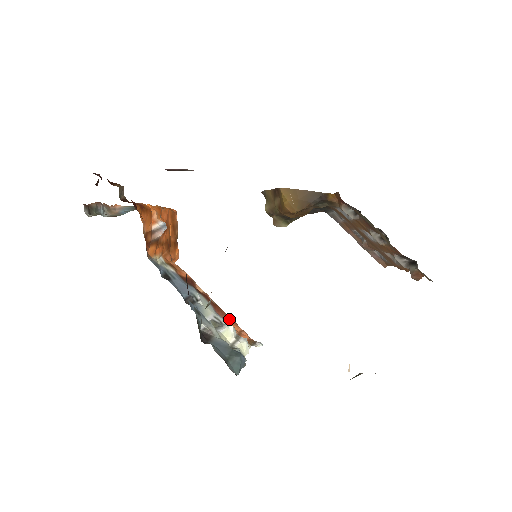
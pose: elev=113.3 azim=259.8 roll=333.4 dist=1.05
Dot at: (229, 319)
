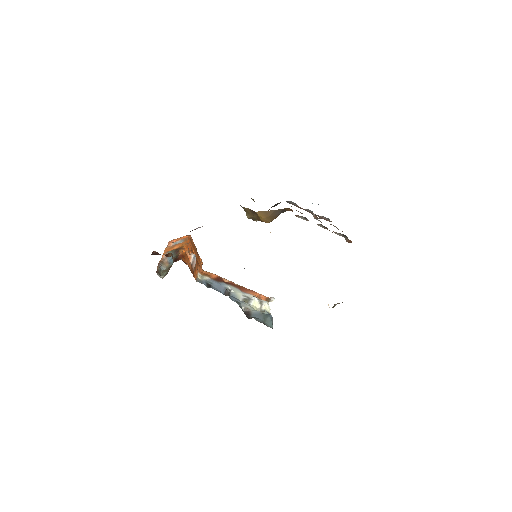
Dot at: (250, 291)
